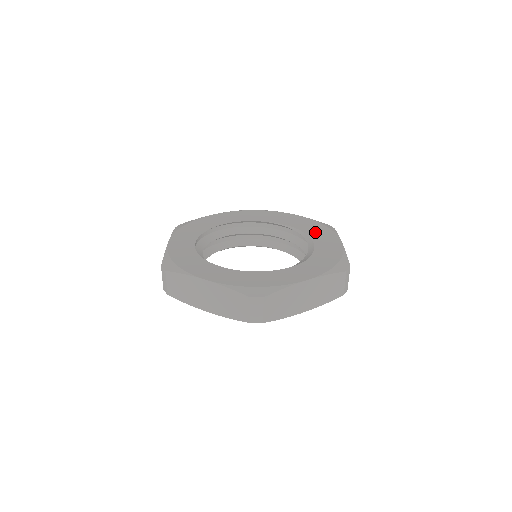
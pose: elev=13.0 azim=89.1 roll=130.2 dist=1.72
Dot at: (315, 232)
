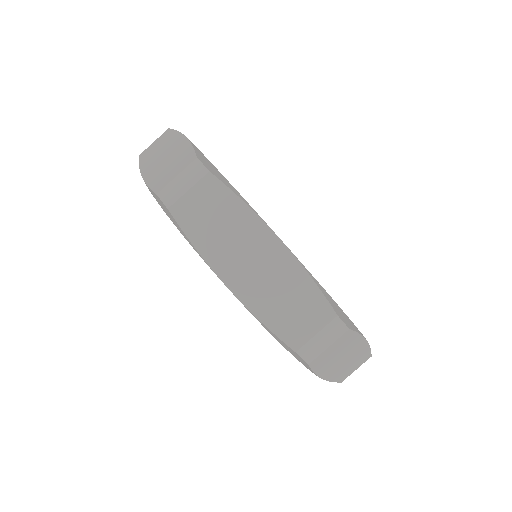
Dot at: occluded
